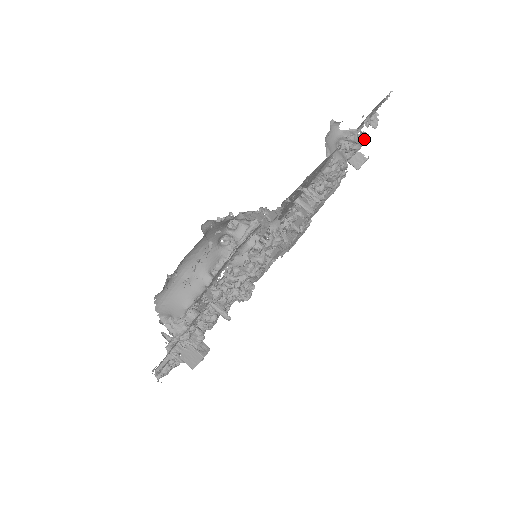
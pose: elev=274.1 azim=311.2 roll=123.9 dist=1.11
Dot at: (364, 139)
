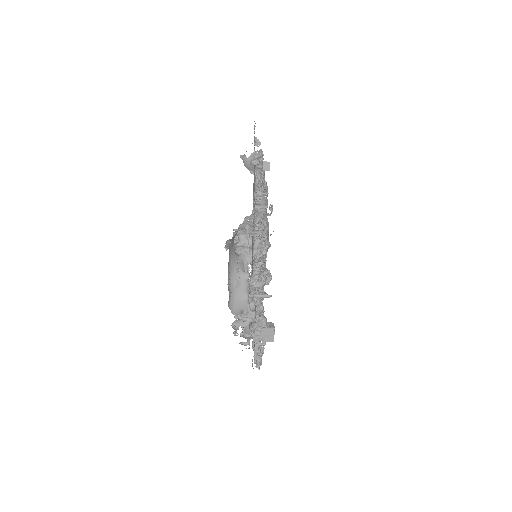
Dot at: (262, 153)
